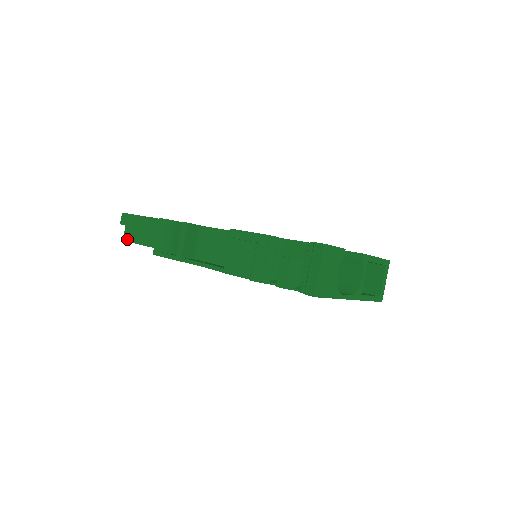
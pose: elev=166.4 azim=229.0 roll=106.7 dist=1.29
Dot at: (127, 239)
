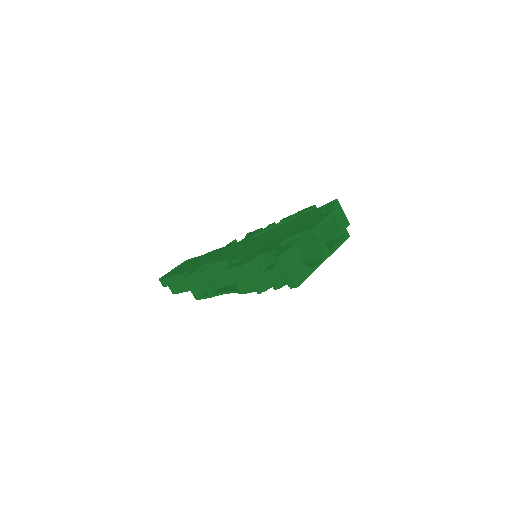
Dot at: (175, 293)
